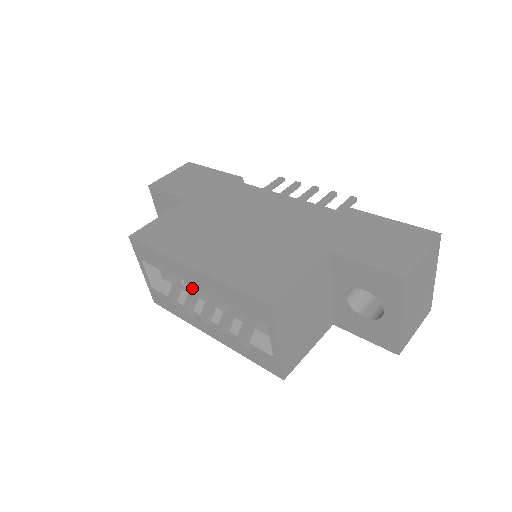
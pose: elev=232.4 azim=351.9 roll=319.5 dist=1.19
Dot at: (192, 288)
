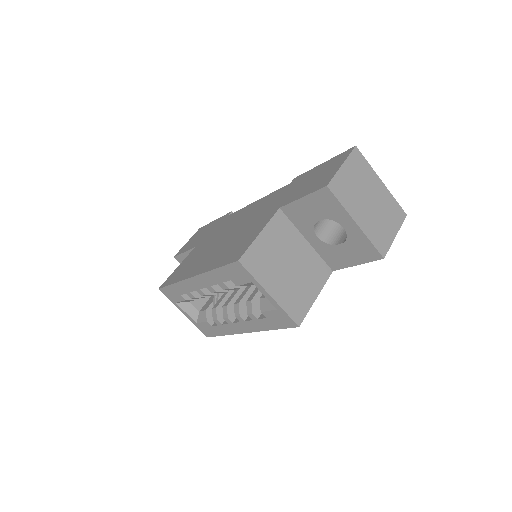
Dot at: (218, 304)
